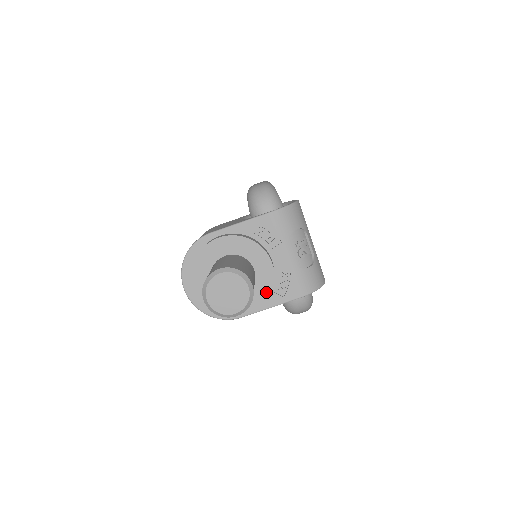
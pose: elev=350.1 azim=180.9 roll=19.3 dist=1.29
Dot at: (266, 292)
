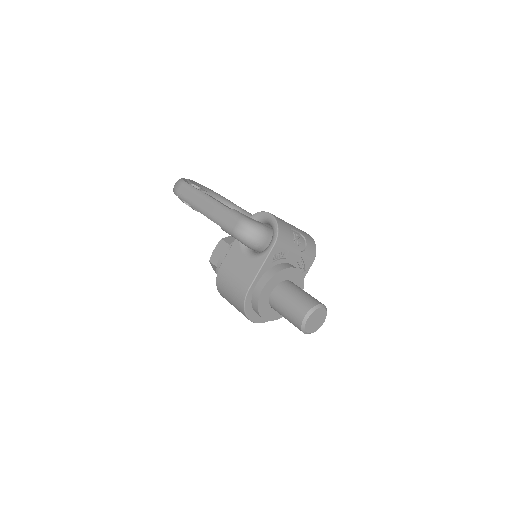
Dot at: (302, 282)
